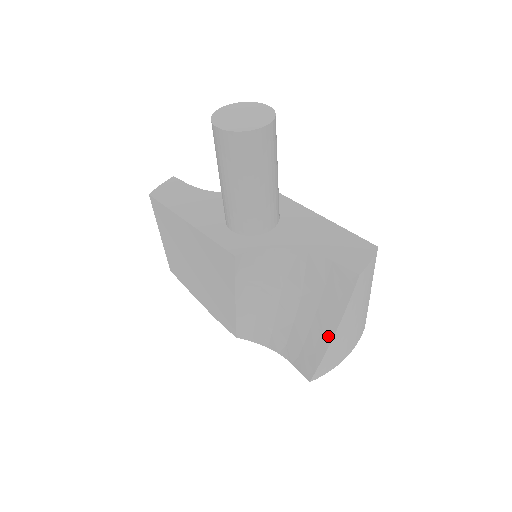
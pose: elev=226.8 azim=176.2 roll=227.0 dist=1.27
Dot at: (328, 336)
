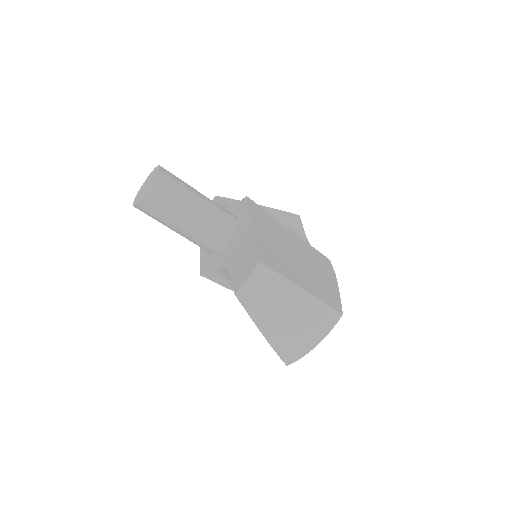
Dot at: (265, 335)
